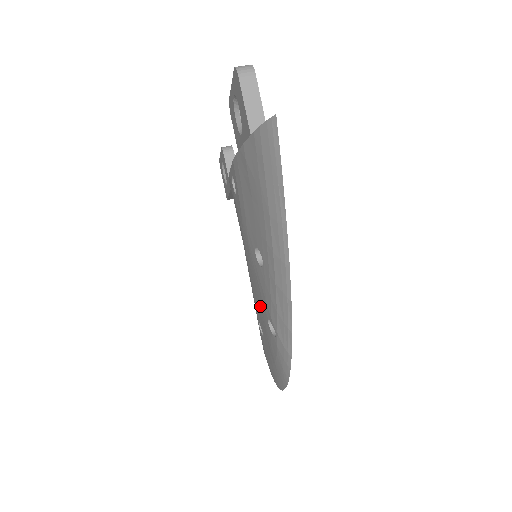
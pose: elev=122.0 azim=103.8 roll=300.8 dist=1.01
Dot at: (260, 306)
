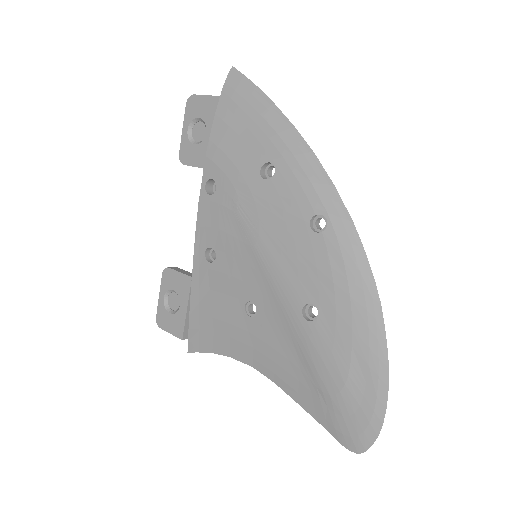
Dot at: (294, 244)
